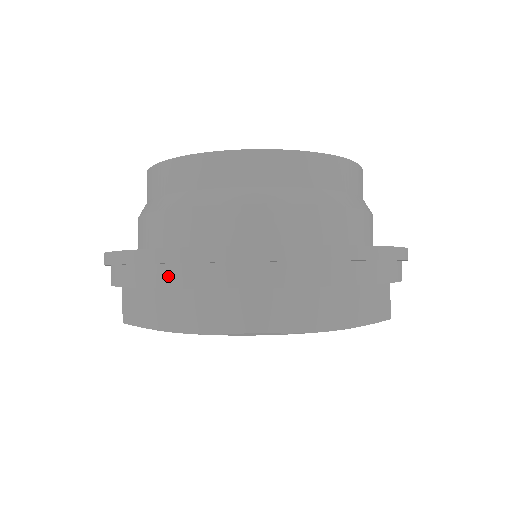
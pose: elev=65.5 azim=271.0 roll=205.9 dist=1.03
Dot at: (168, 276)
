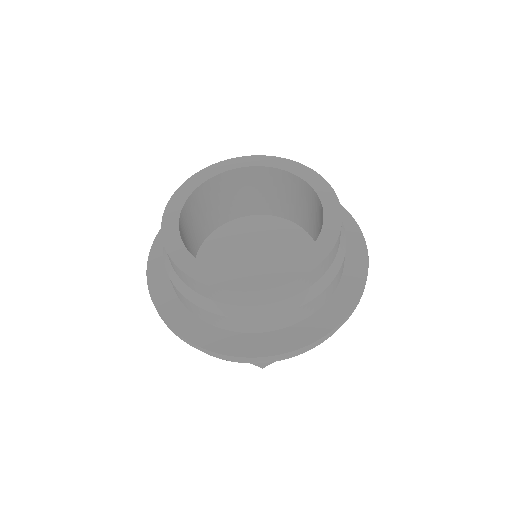
Dot at: occluded
